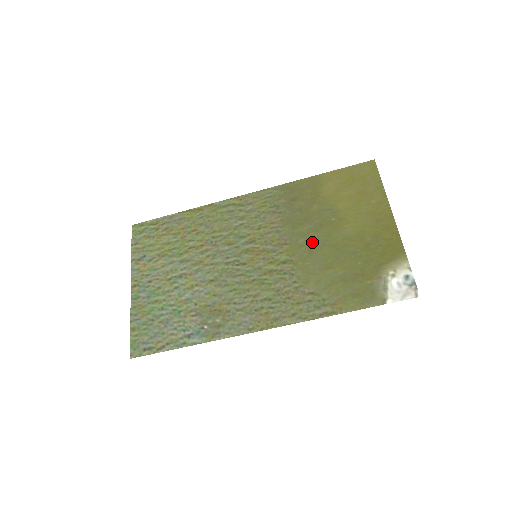
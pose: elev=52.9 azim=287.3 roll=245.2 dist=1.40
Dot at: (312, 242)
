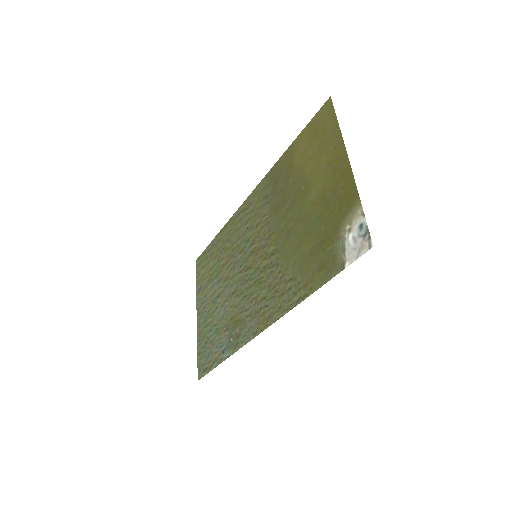
Dot at: (289, 222)
